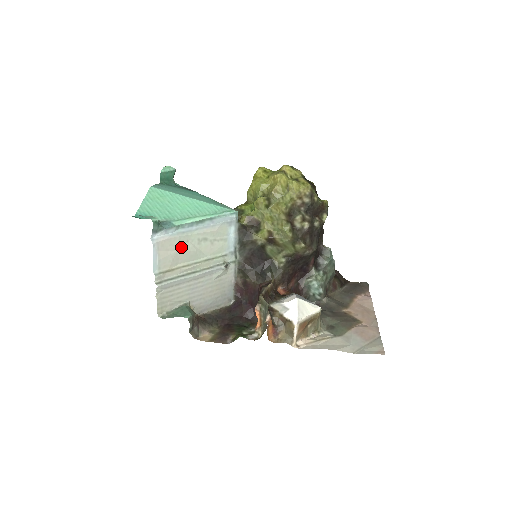
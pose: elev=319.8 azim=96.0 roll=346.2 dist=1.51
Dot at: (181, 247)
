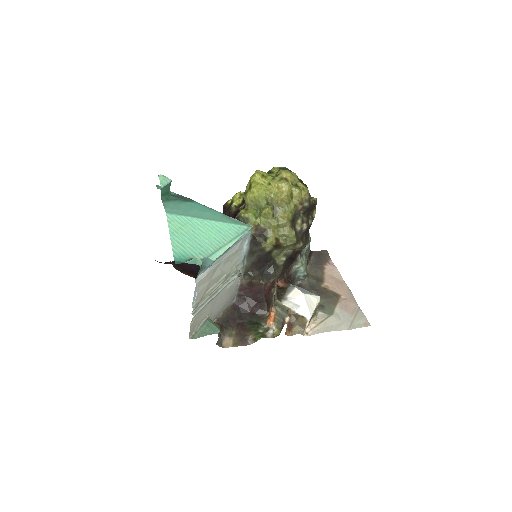
Dot at: (213, 276)
